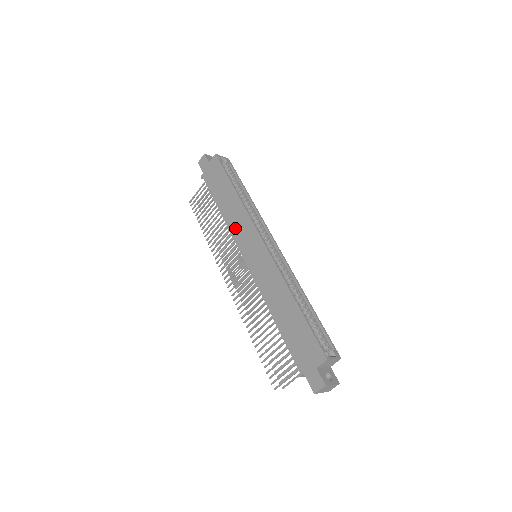
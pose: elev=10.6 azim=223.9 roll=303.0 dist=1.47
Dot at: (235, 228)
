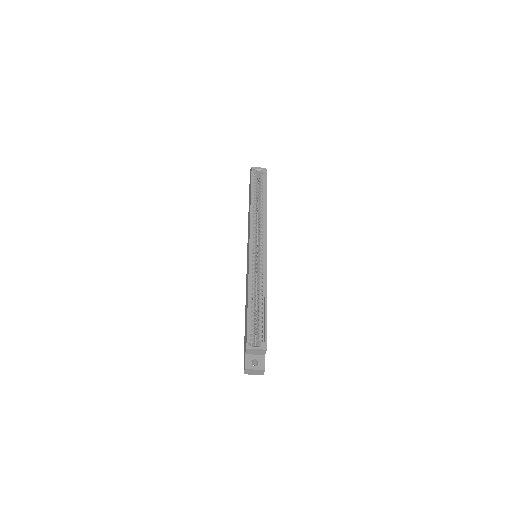
Dot at: (248, 232)
